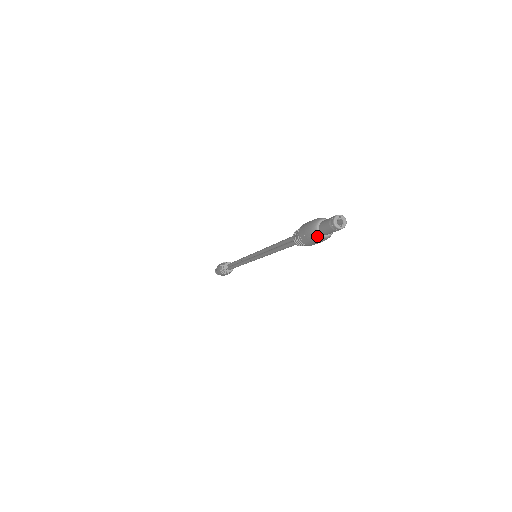
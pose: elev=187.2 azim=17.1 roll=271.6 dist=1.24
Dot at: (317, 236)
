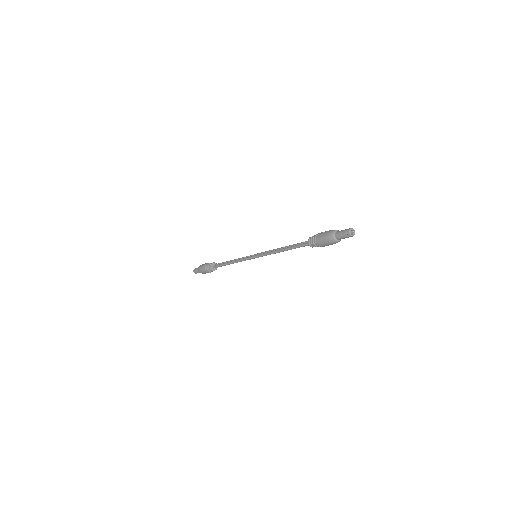
Dot at: (332, 236)
